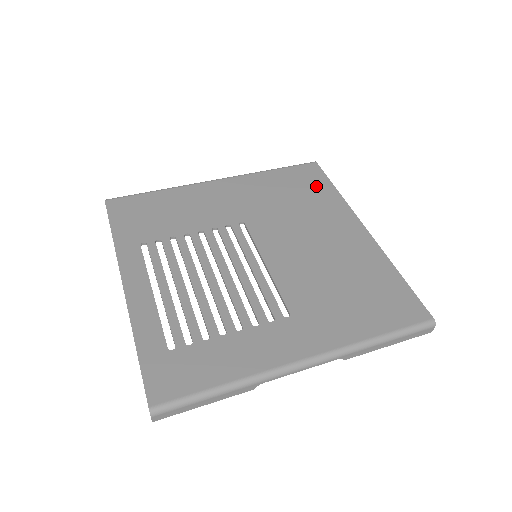
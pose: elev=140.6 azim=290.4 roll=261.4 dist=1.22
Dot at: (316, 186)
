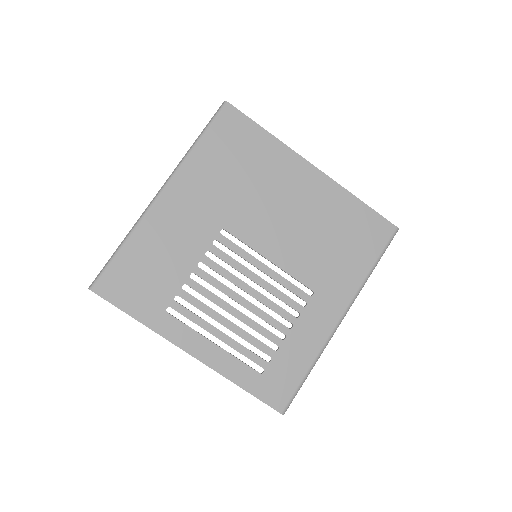
Dot at: (249, 140)
